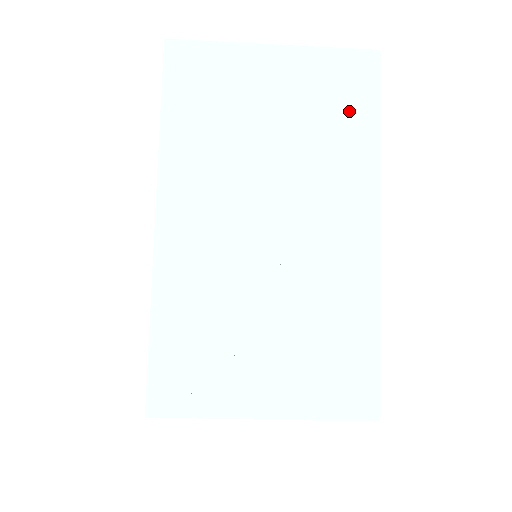
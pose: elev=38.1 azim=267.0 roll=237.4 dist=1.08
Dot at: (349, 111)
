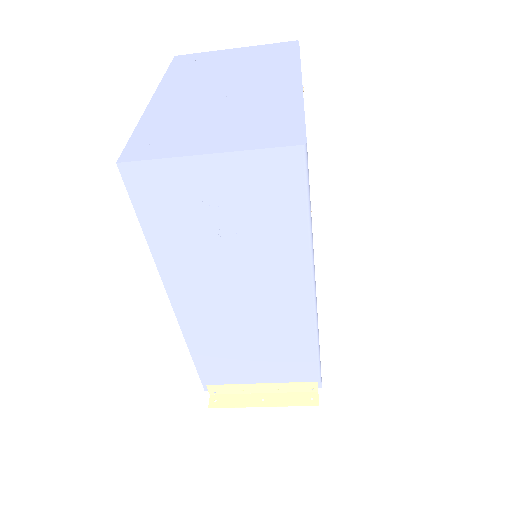
Dot at: (280, 55)
